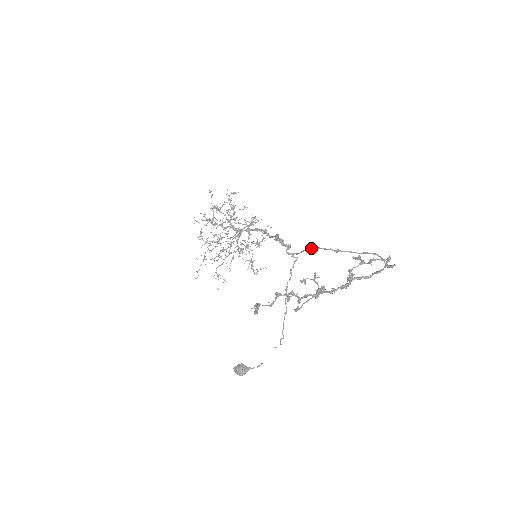
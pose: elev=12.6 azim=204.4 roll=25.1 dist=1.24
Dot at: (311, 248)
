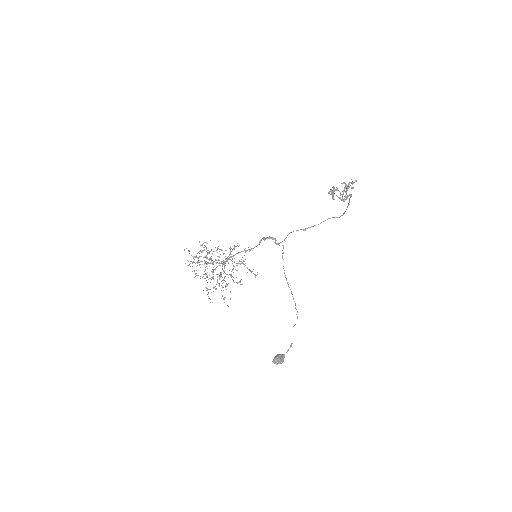
Dot at: (291, 232)
